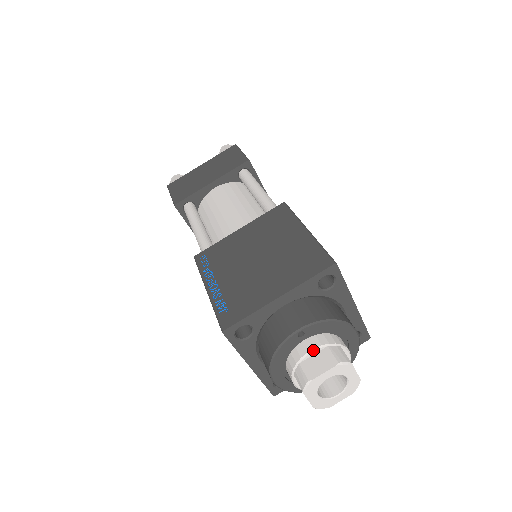
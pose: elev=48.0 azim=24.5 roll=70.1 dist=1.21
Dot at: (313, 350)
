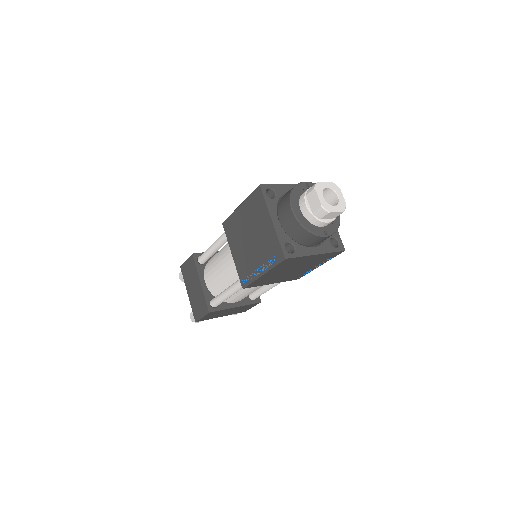
Dot at: occluded
